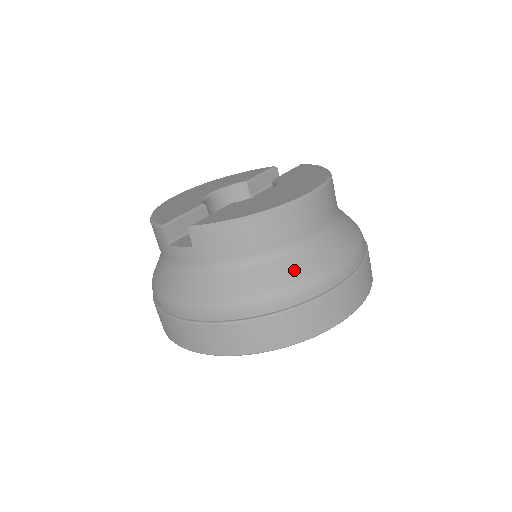
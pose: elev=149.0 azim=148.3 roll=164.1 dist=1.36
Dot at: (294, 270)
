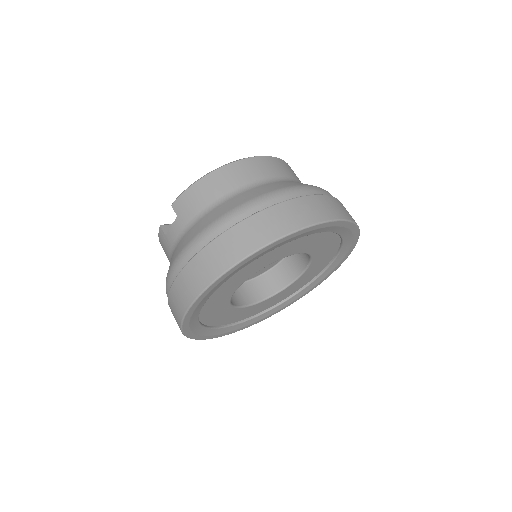
Dot at: (252, 194)
